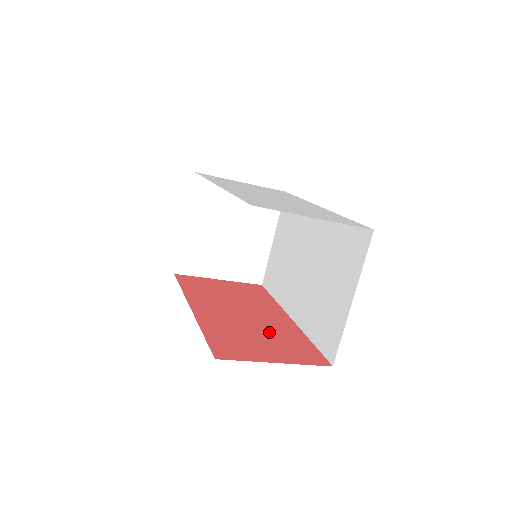
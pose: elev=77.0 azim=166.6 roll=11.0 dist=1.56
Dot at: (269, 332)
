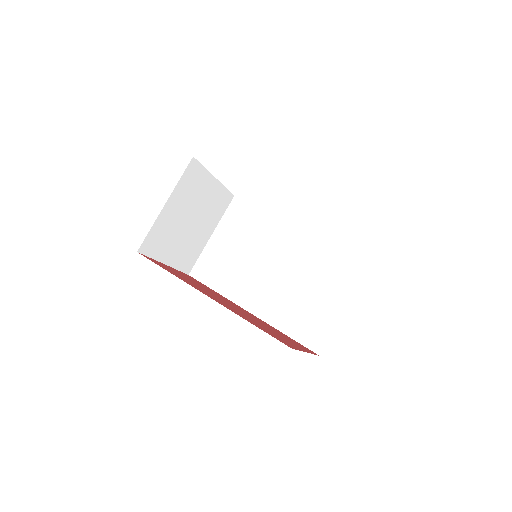
Dot at: (265, 325)
